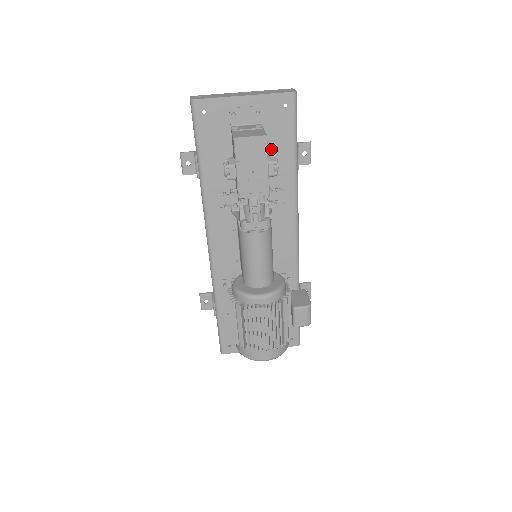
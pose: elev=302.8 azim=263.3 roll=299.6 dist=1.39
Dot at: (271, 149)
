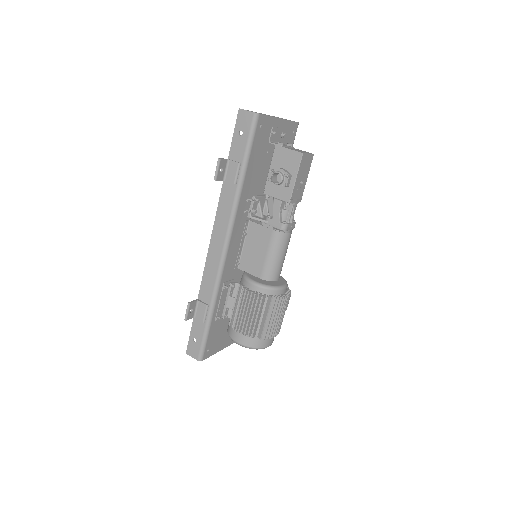
Dot at: occluded
